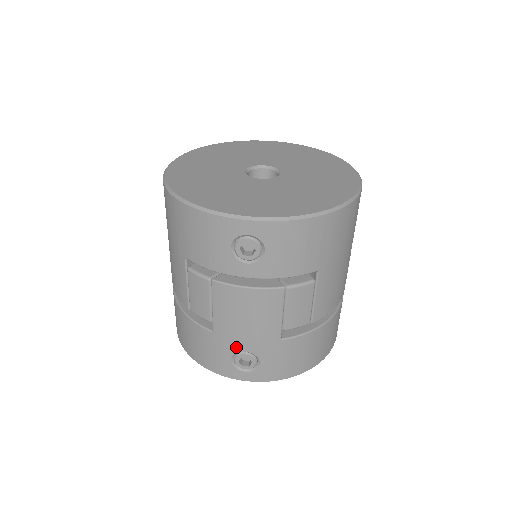
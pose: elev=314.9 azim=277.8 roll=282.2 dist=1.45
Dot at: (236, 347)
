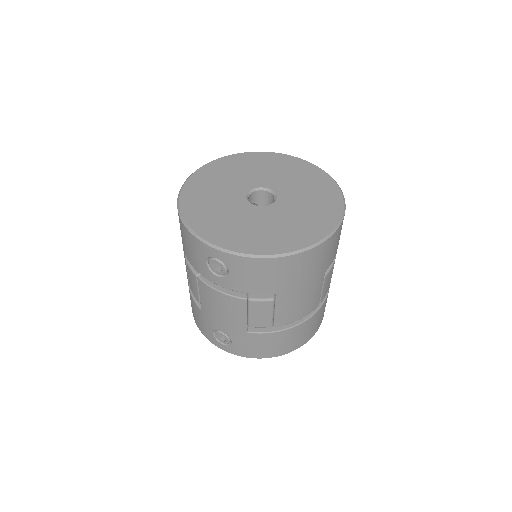
Dot at: (215, 326)
